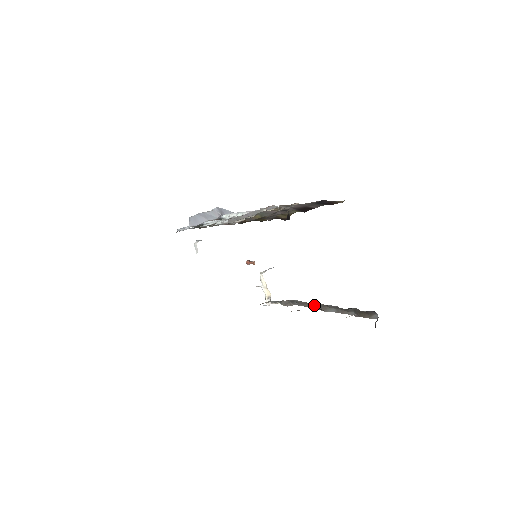
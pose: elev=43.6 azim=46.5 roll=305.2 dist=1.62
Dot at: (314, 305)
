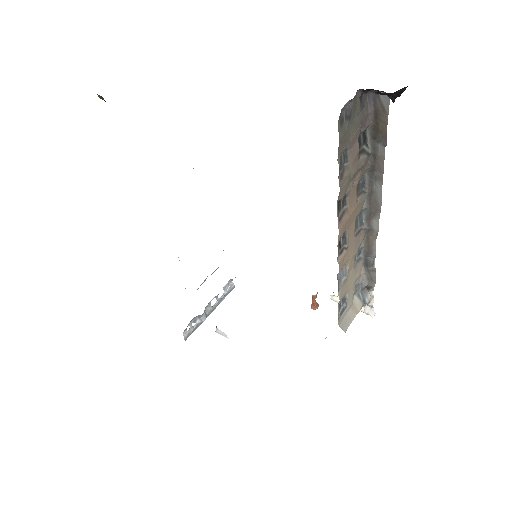
Dot at: (371, 223)
